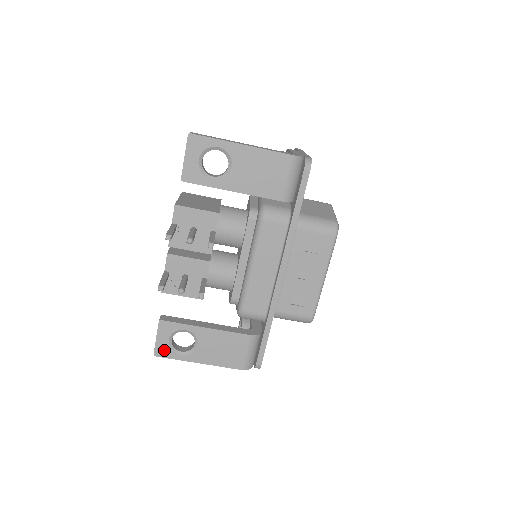
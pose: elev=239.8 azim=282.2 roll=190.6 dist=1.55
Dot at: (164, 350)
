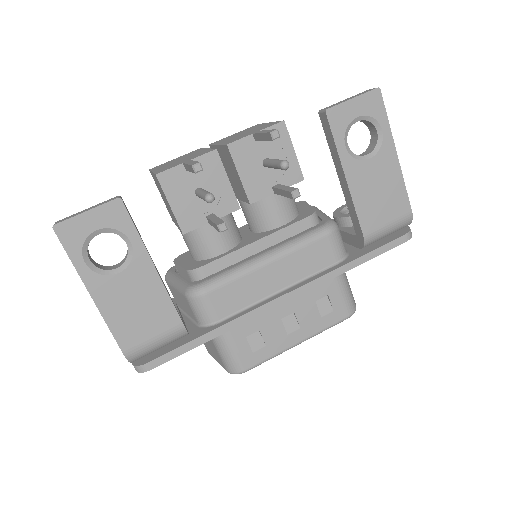
Dot at: (74, 234)
